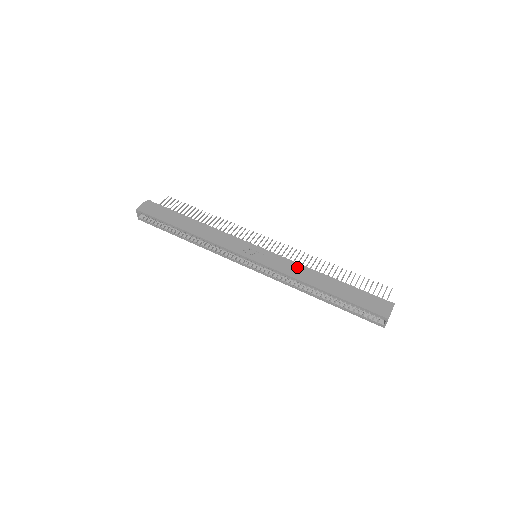
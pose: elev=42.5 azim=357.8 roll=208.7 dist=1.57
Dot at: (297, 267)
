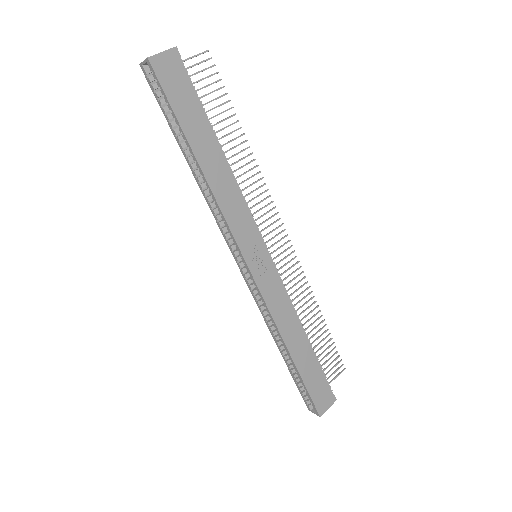
Dot at: (287, 309)
